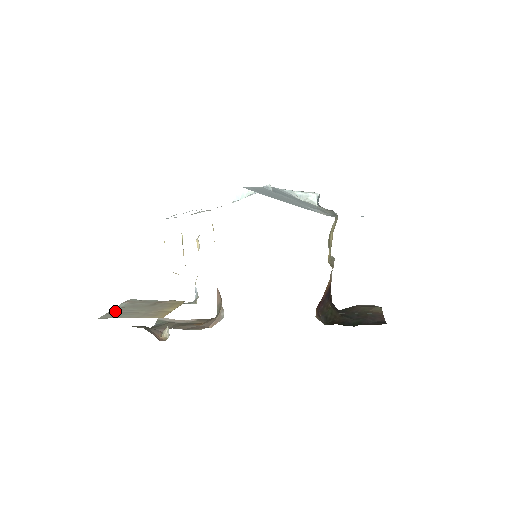
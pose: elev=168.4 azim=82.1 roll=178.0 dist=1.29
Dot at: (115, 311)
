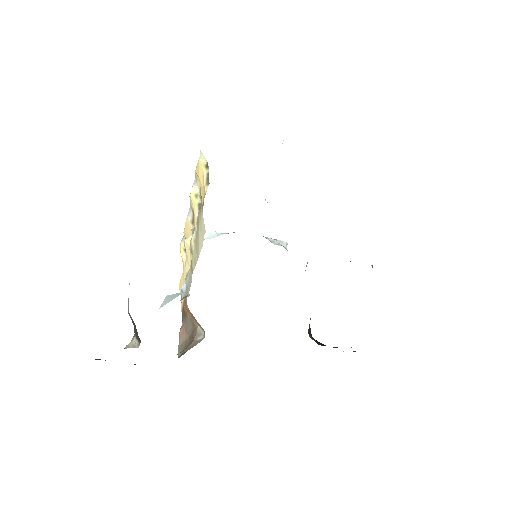
Dot at: occluded
